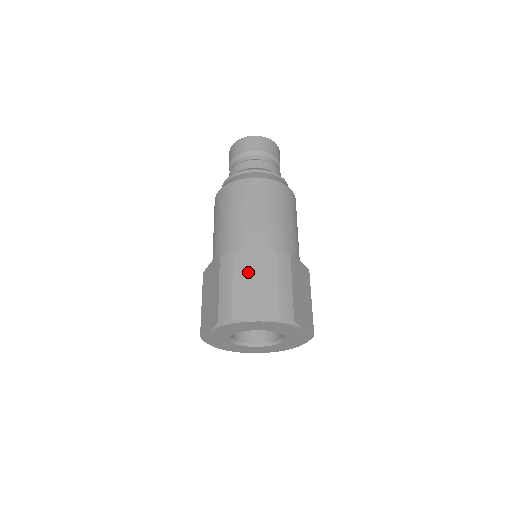
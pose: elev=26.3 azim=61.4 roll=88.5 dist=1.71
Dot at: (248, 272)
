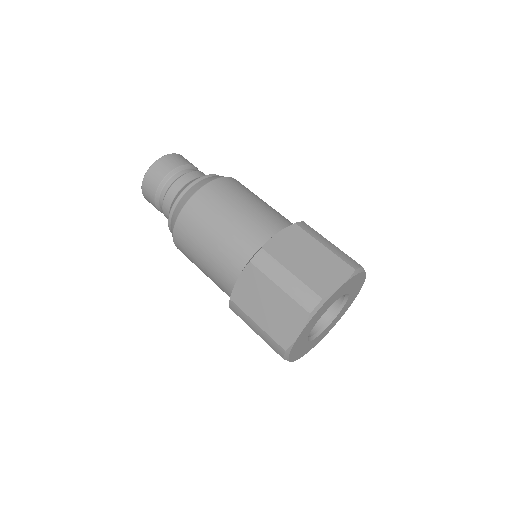
Dot at: (292, 254)
